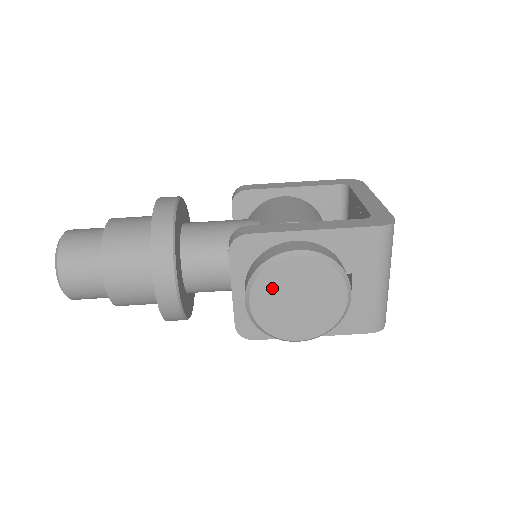
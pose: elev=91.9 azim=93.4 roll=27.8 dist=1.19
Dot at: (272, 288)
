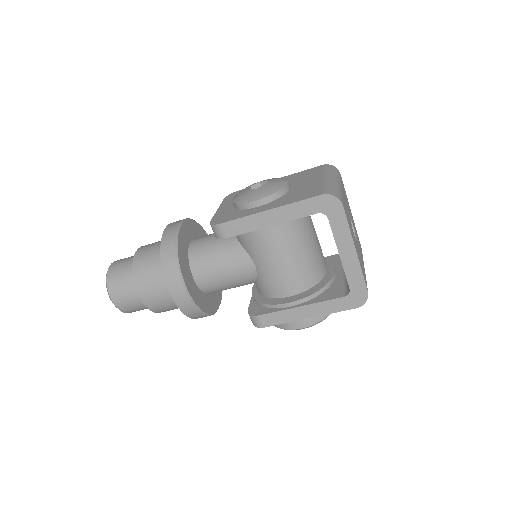
Dot at: occluded
